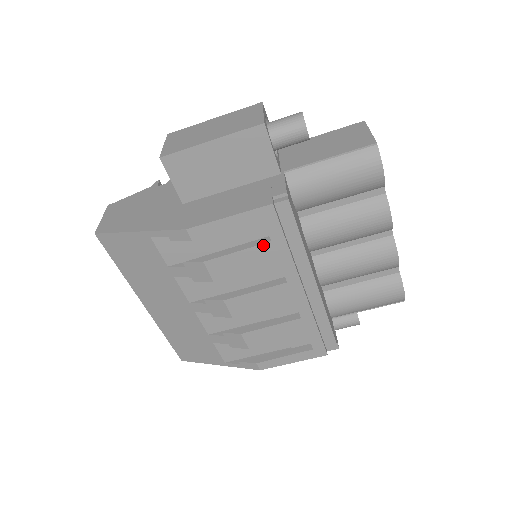
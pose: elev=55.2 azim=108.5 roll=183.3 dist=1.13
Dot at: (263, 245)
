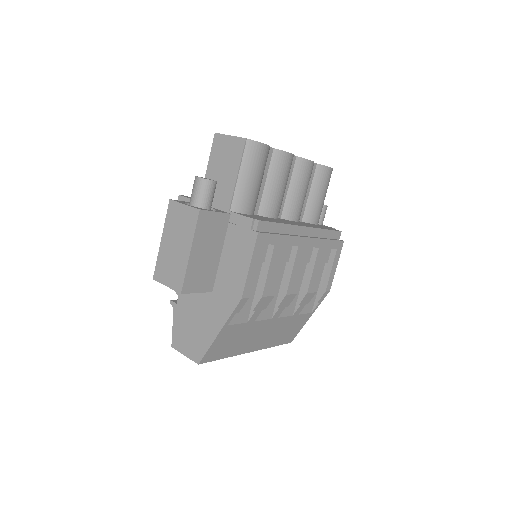
Dot at: (274, 251)
